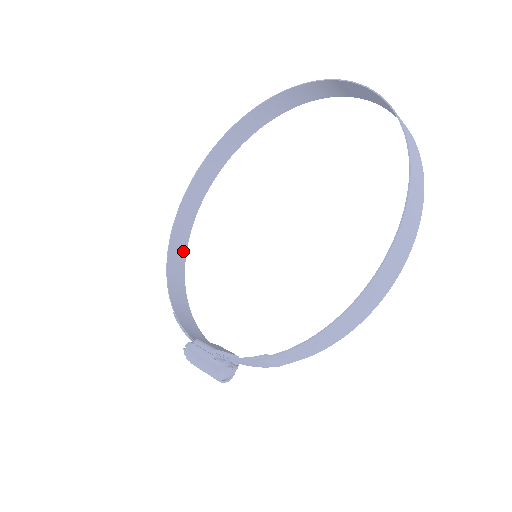
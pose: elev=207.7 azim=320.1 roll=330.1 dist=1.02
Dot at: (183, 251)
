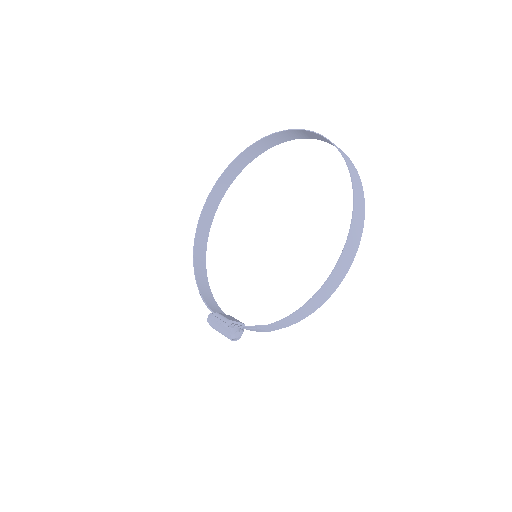
Dot at: (204, 245)
